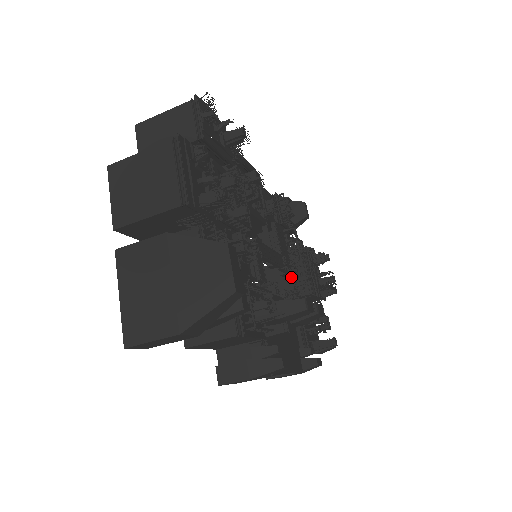
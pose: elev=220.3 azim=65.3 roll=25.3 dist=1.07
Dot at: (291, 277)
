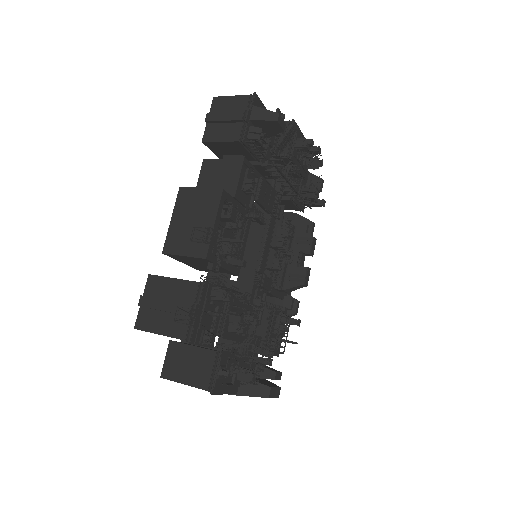
Dot at: (279, 186)
